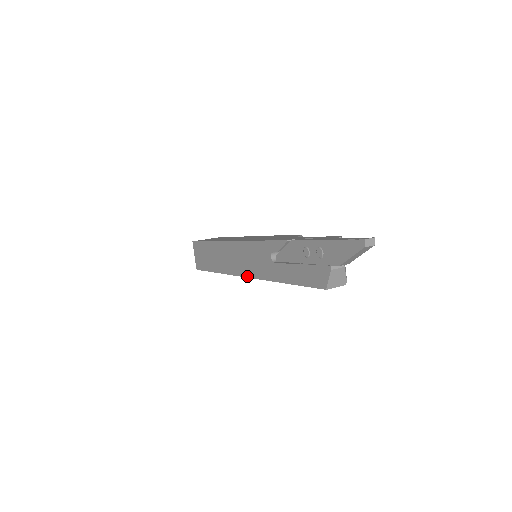
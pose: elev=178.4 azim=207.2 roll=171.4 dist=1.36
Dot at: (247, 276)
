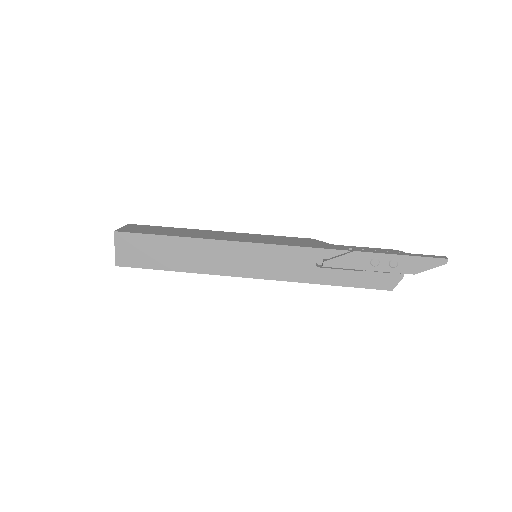
Dot at: (260, 277)
